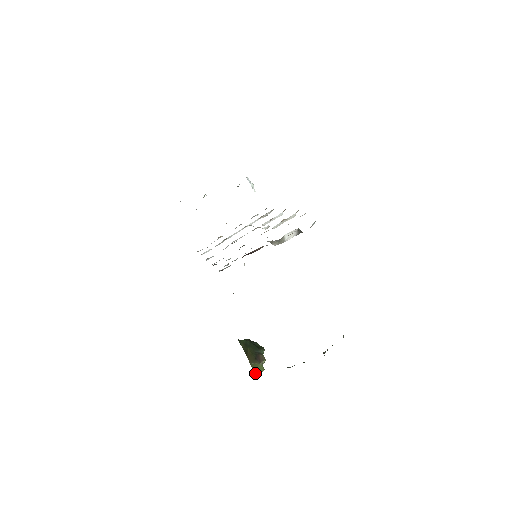
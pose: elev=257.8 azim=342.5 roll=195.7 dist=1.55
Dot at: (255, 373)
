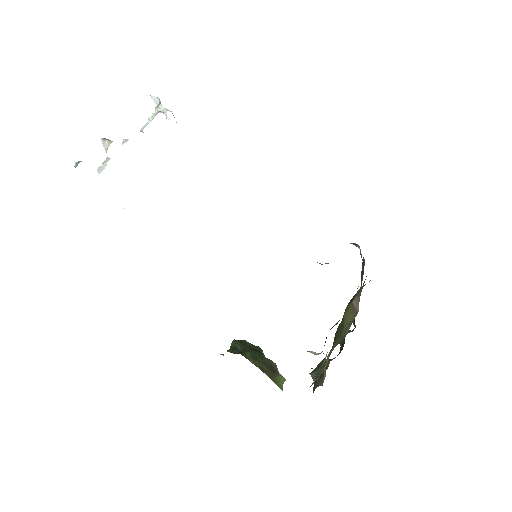
Dot at: (282, 389)
